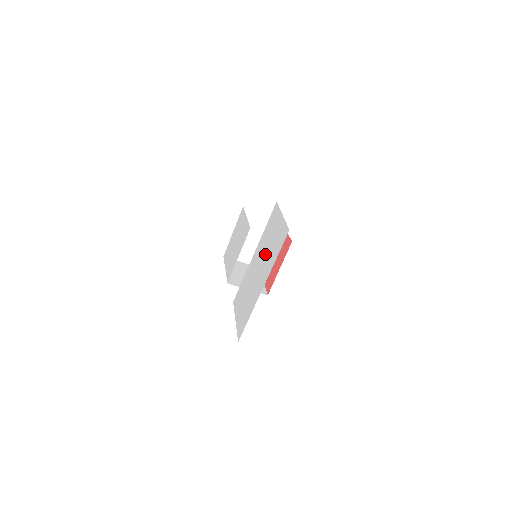
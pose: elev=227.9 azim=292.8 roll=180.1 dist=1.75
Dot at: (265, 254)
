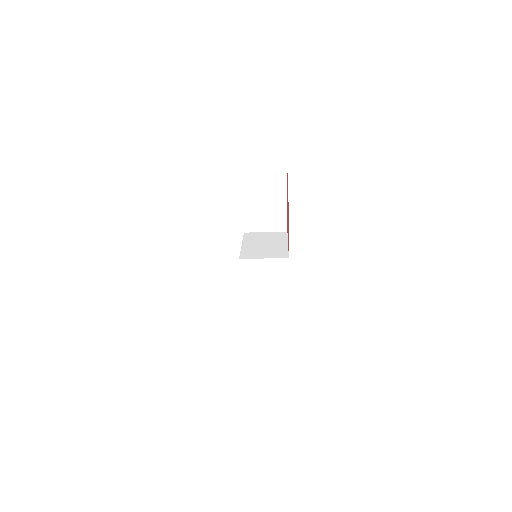
Dot at: occluded
